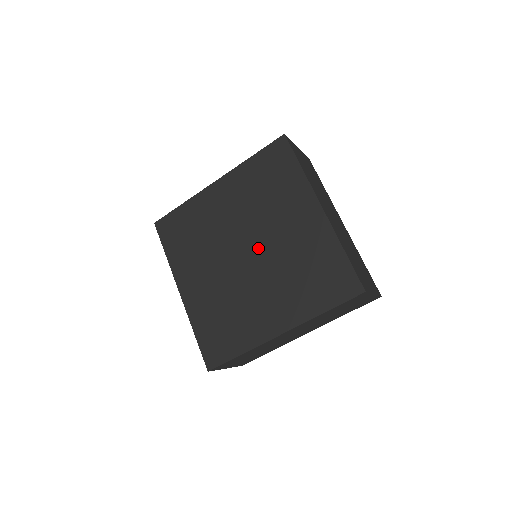
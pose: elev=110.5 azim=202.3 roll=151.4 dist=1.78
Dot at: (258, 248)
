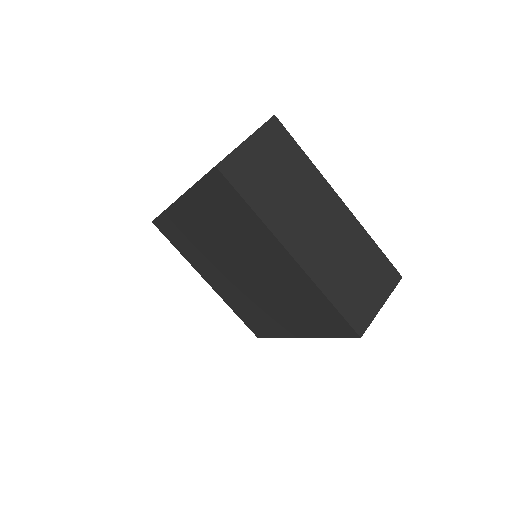
Dot at: (249, 272)
